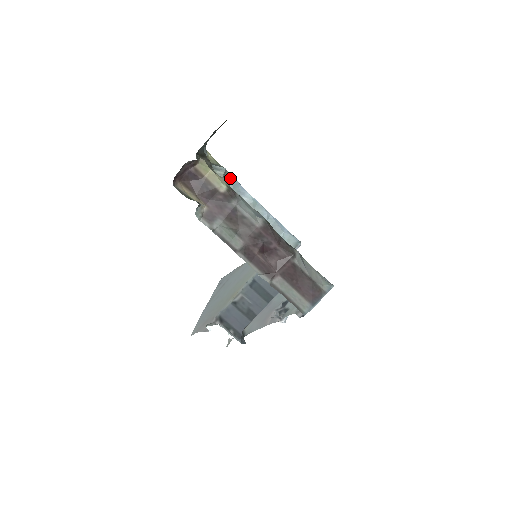
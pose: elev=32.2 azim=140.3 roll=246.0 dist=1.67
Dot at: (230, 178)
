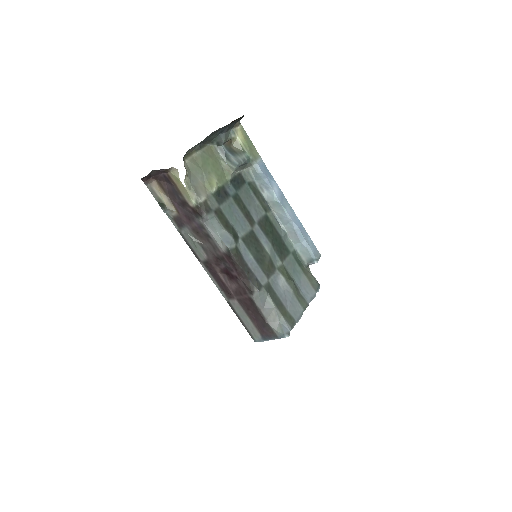
Dot at: (255, 168)
